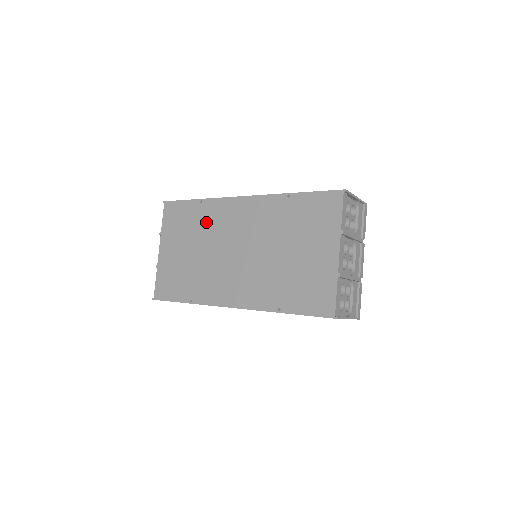
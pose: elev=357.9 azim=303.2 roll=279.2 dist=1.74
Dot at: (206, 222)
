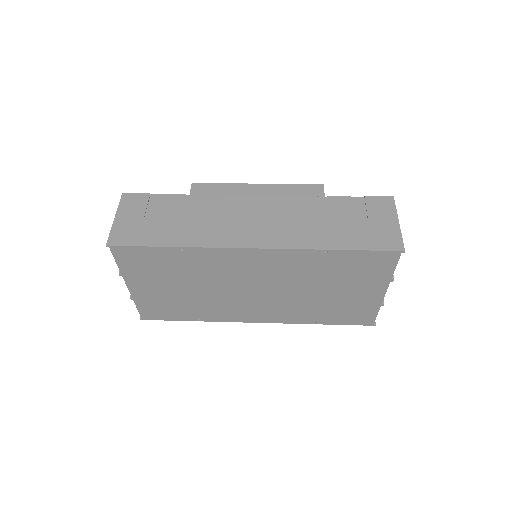
Dot at: (199, 268)
